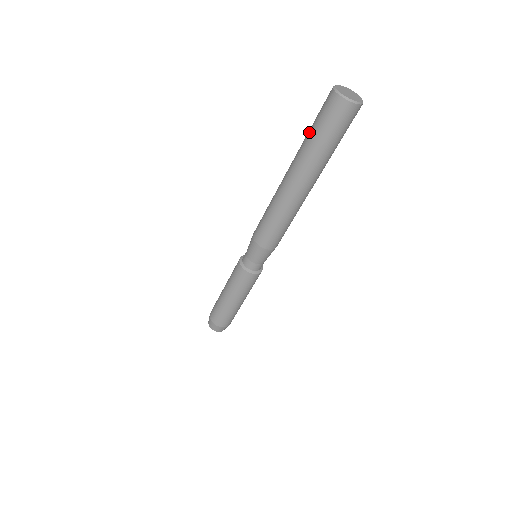
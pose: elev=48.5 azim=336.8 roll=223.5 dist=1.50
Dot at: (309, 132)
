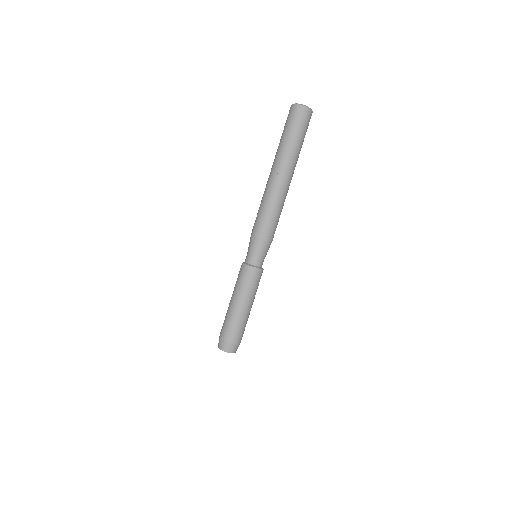
Dot at: (283, 136)
